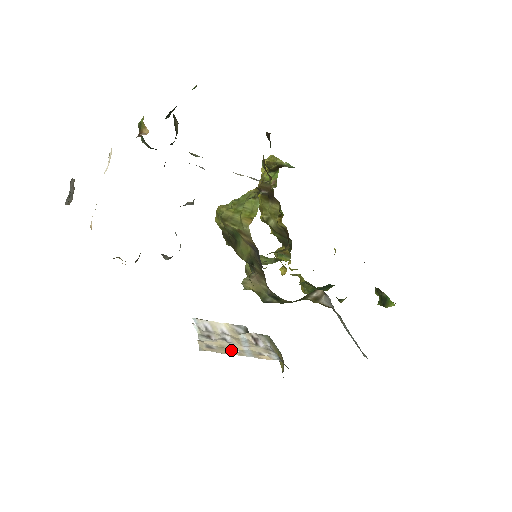
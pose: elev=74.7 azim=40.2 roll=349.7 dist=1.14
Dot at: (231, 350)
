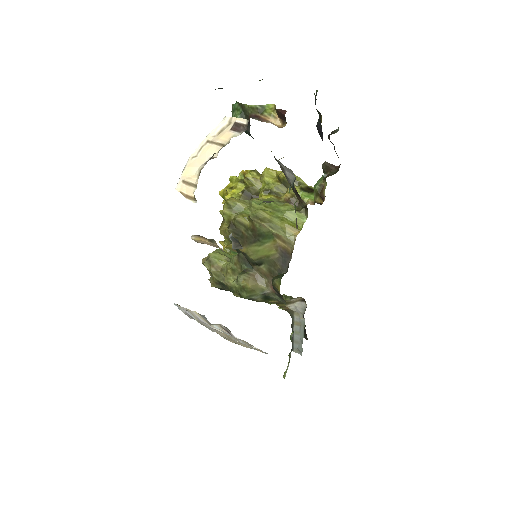
Dot at: (240, 343)
